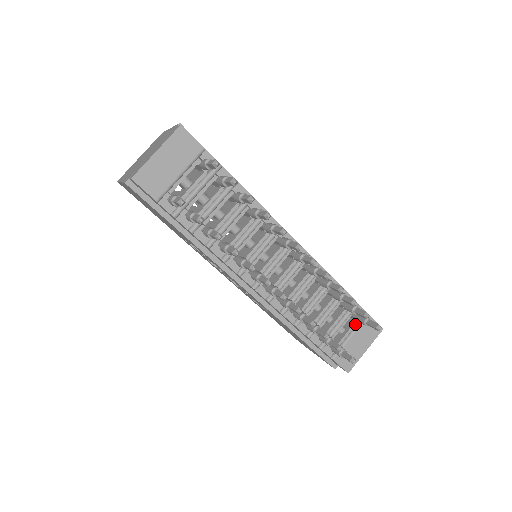
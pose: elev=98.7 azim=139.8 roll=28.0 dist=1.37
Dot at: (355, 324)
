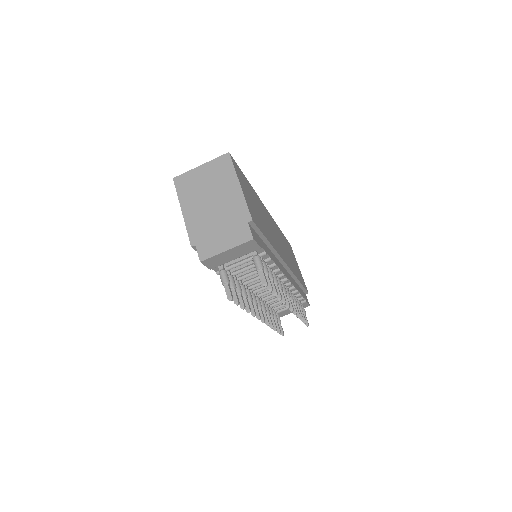
Dot at: occluded
